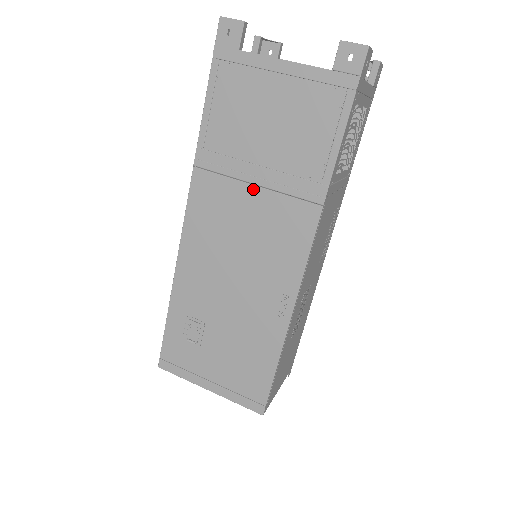
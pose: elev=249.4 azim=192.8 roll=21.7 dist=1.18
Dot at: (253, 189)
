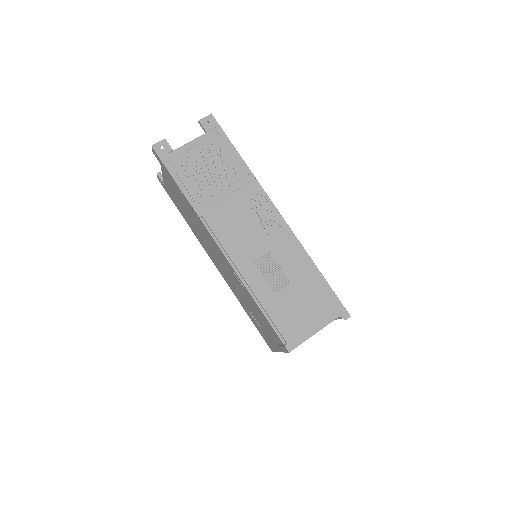
Dot at: (200, 232)
